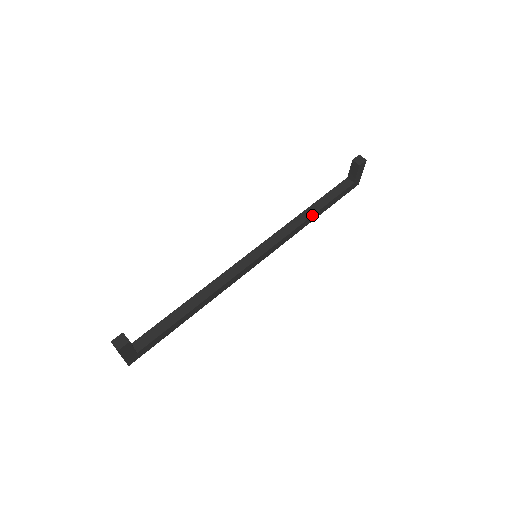
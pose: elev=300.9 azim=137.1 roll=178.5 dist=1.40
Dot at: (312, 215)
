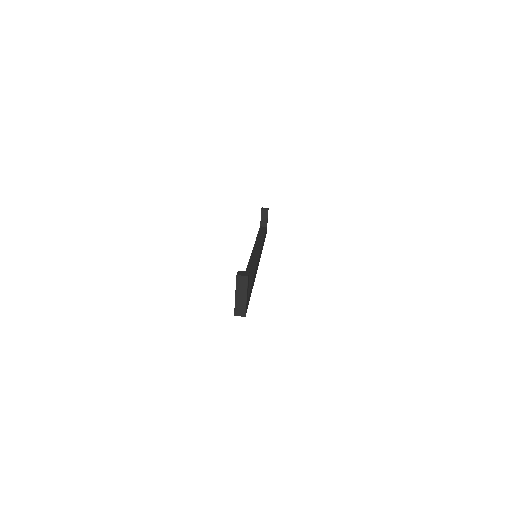
Dot at: (263, 238)
